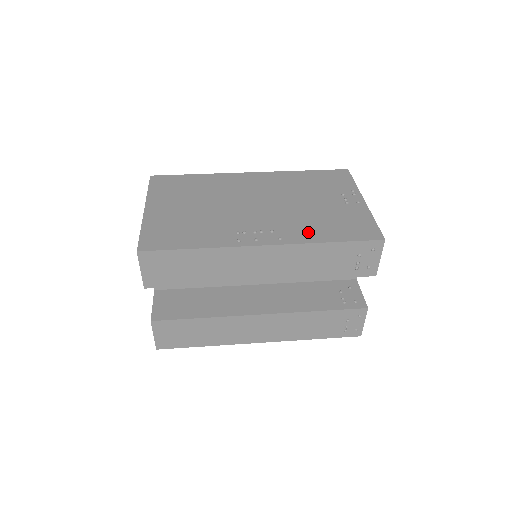
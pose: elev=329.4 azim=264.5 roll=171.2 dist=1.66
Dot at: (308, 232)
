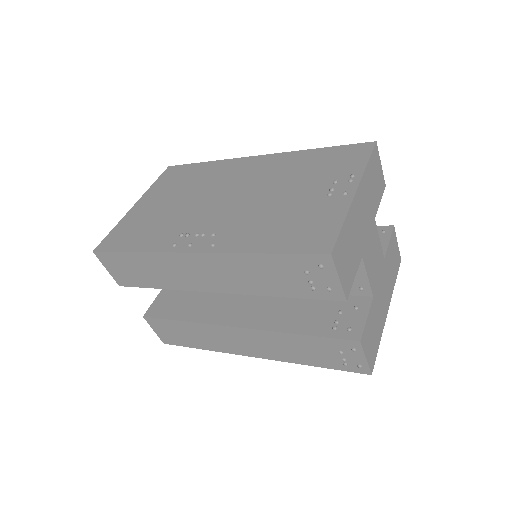
Dot at: (248, 237)
